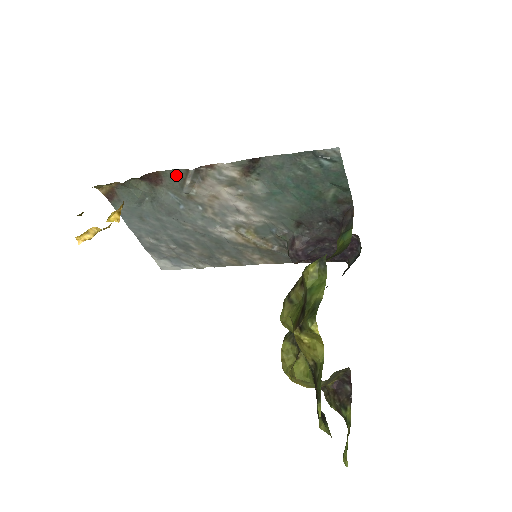
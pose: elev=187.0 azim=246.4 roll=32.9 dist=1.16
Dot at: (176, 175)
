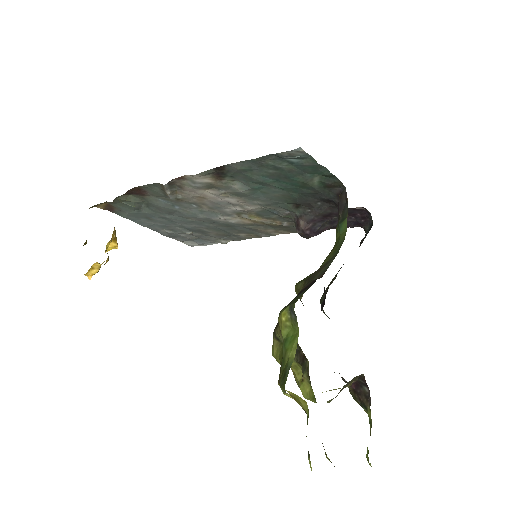
Dot at: (155, 187)
